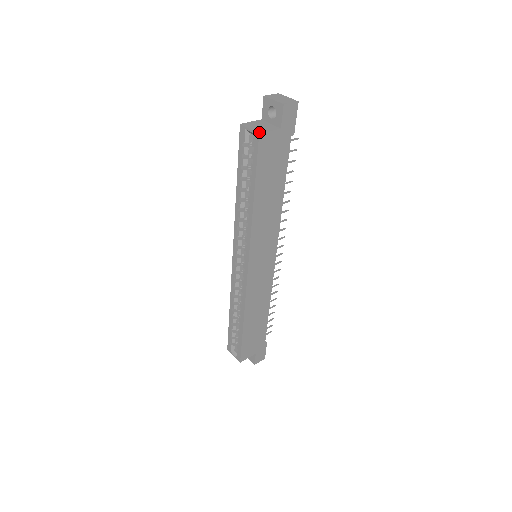
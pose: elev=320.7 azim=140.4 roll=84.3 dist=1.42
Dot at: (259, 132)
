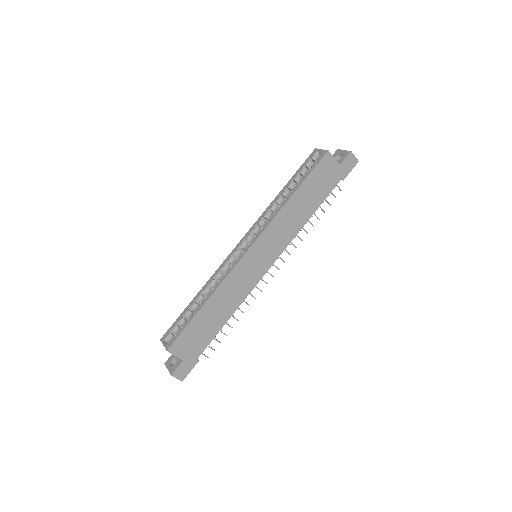
Dot at: (328, 151)
